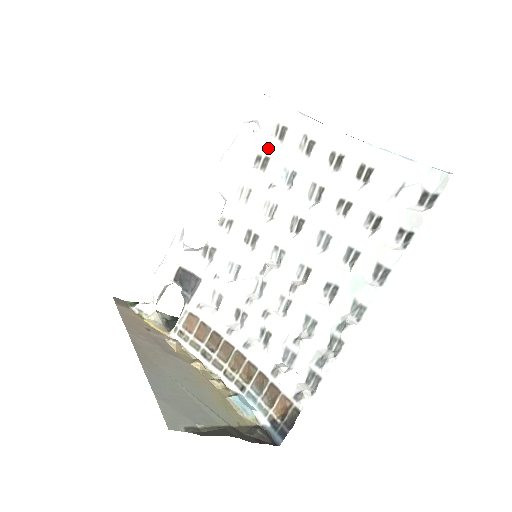
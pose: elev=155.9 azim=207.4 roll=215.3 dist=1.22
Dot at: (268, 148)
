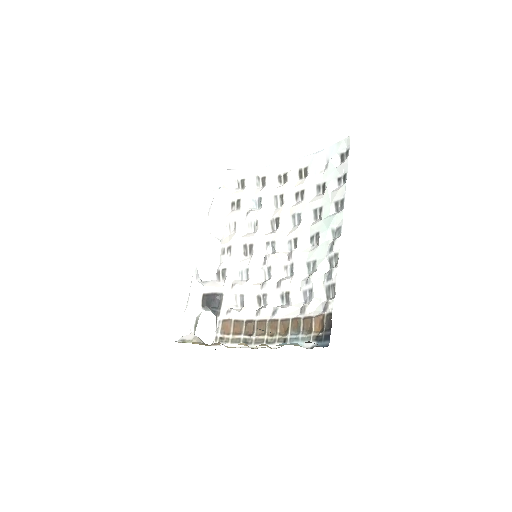
Dot at: (237, 195)
